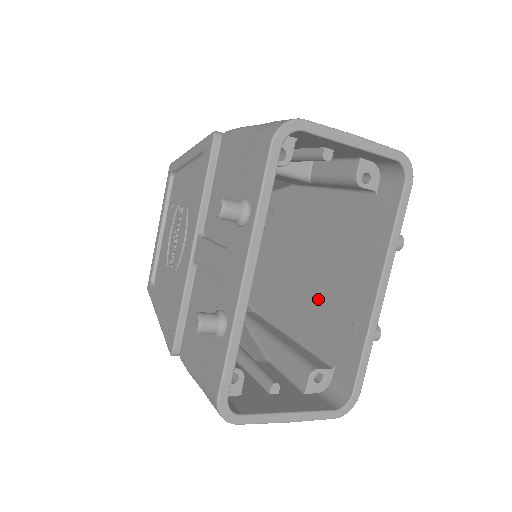
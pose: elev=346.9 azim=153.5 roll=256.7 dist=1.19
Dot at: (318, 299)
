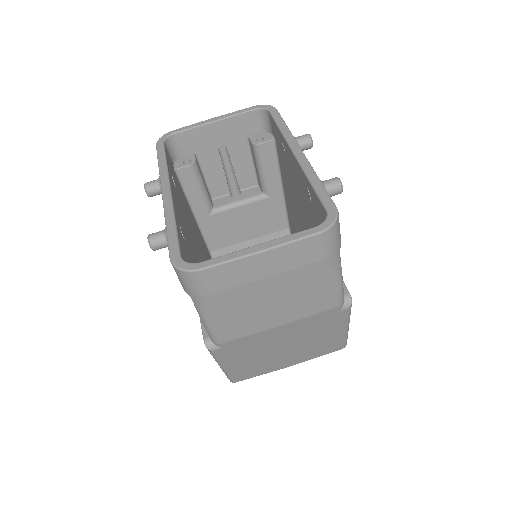
Dot at: occluded
